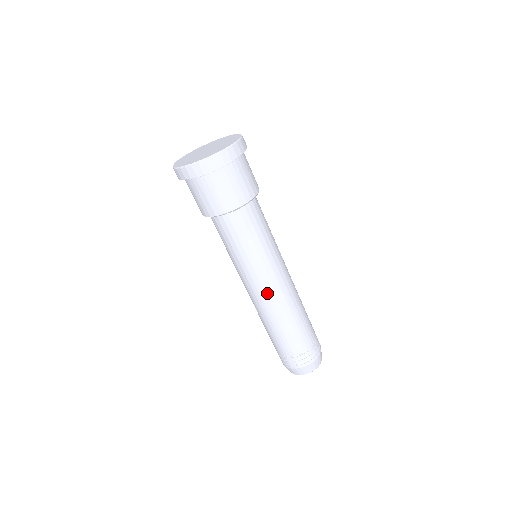
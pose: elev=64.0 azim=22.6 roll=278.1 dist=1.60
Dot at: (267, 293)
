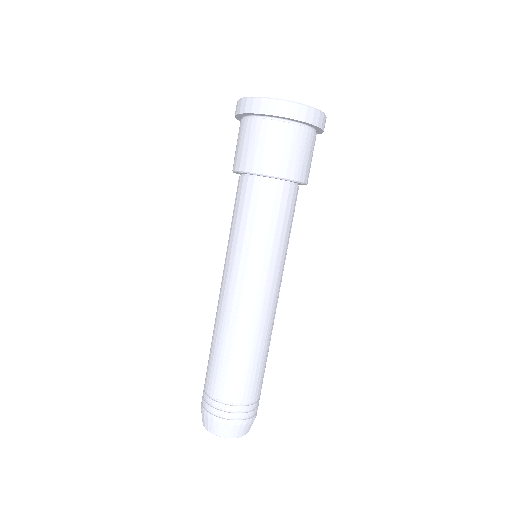
Dot at: (270, 302)
